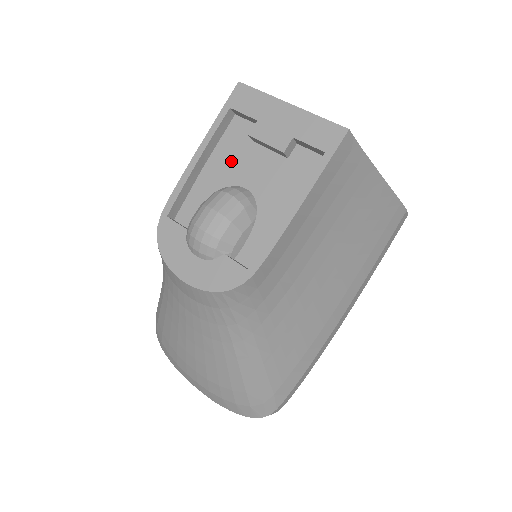
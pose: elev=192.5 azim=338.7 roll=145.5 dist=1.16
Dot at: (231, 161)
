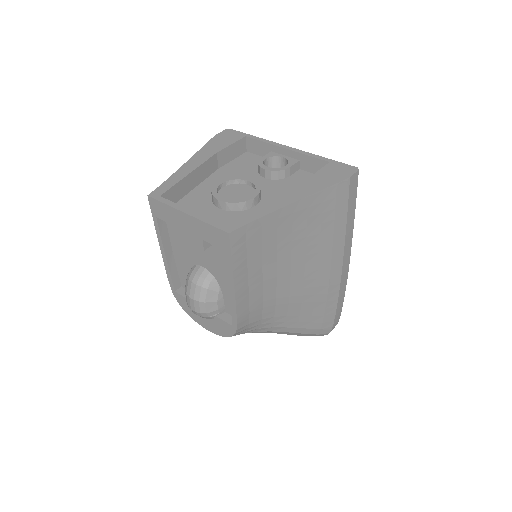
Dot at: (184, 248)
